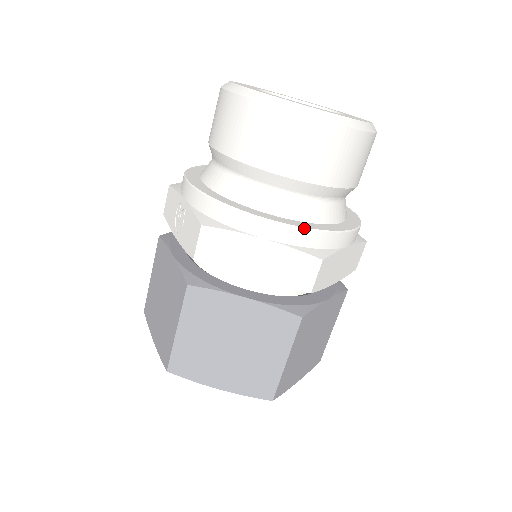
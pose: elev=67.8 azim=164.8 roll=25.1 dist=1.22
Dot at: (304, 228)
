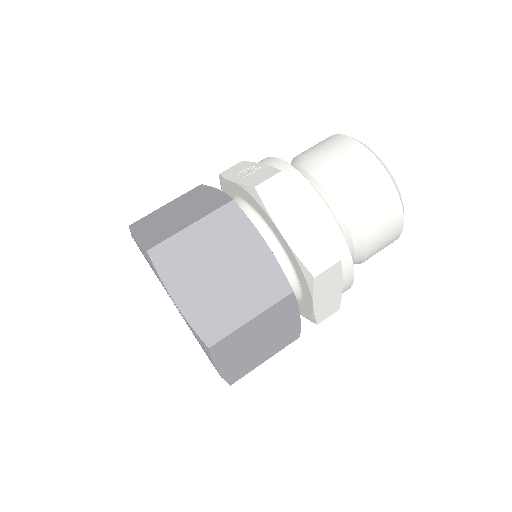
Dot at: (342, 231)
